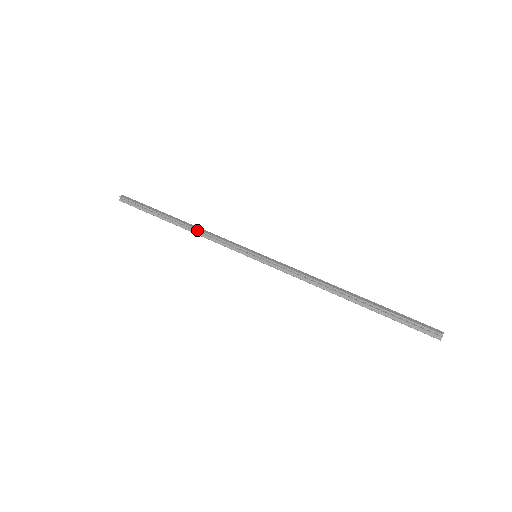
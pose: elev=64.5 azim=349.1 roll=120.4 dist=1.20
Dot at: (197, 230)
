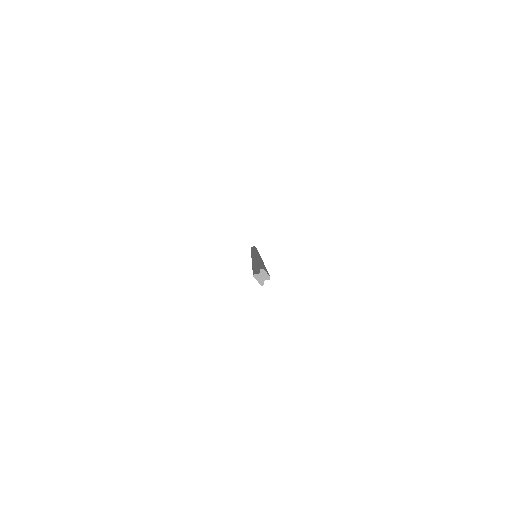
Dot at: (255, 248)
